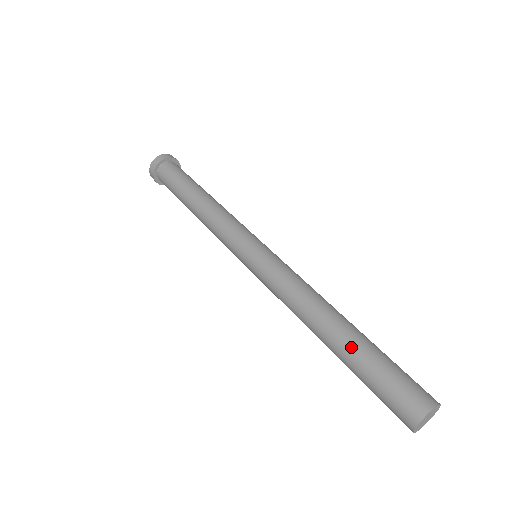
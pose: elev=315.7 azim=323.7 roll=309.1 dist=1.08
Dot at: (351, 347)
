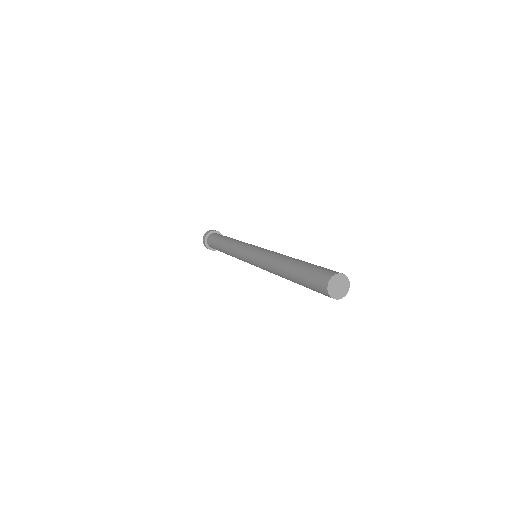
Dot at: (294, 271)
